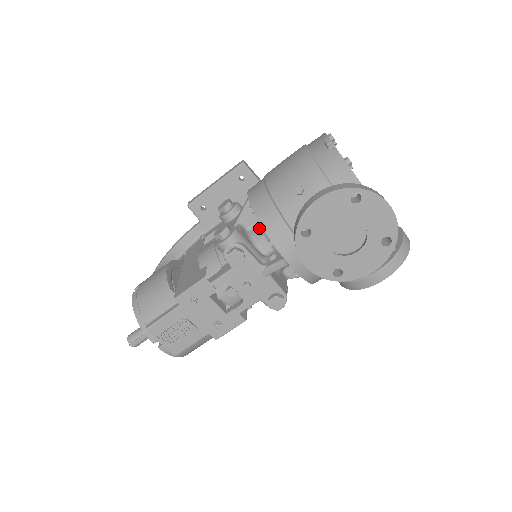
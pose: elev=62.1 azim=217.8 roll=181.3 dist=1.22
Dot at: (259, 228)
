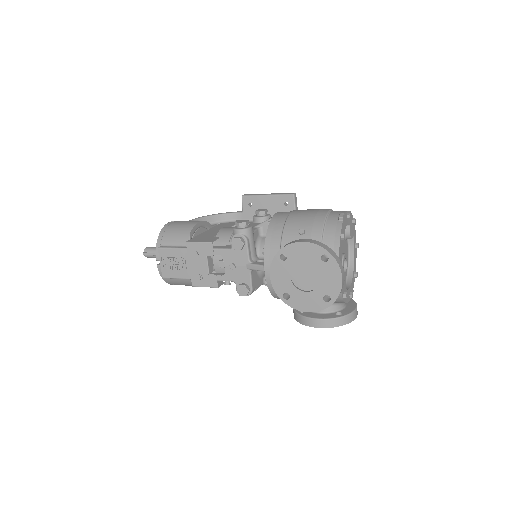
Dot at: occluded
